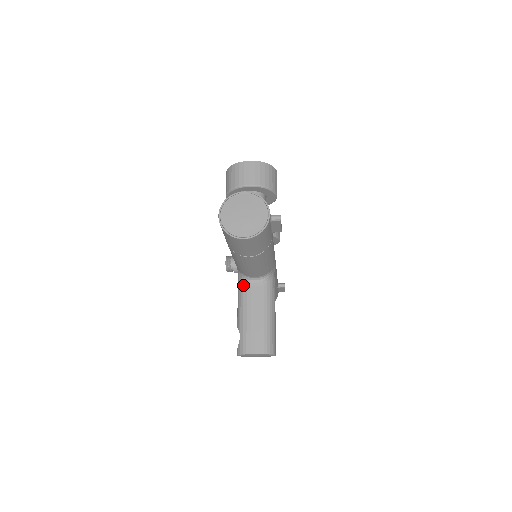
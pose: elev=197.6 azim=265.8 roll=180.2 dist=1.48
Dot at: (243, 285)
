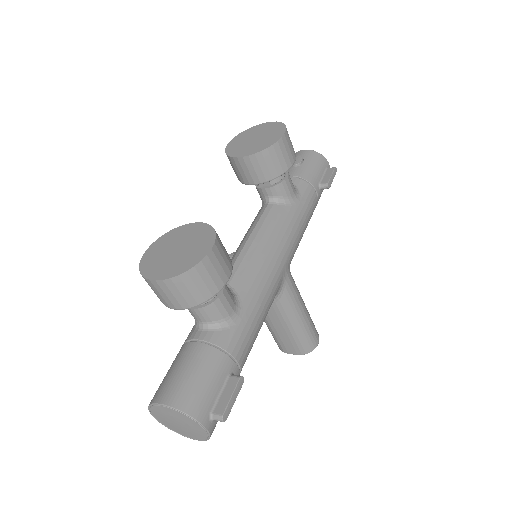
Dot at: occluded
